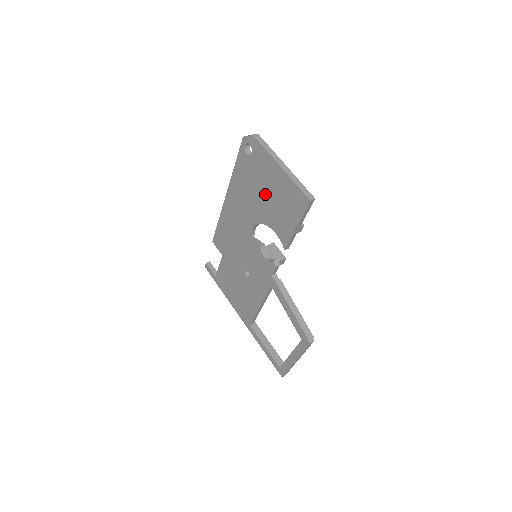
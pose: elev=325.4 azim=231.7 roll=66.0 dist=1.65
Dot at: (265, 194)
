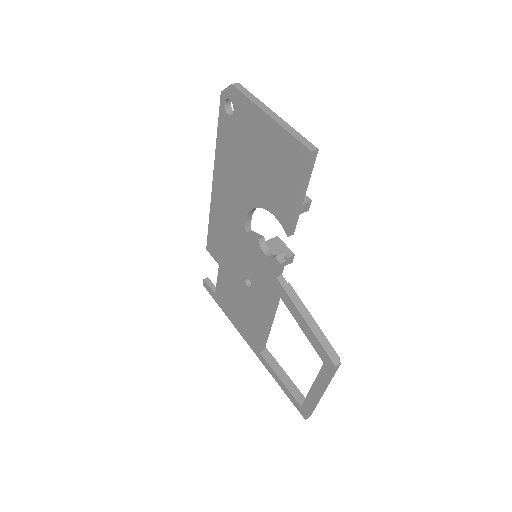
Dot at: (255, 163)
